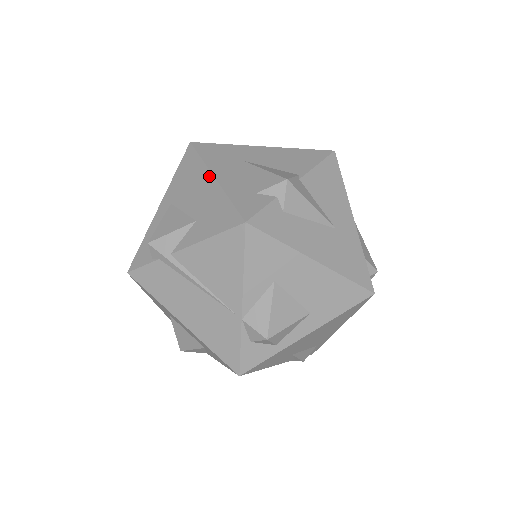
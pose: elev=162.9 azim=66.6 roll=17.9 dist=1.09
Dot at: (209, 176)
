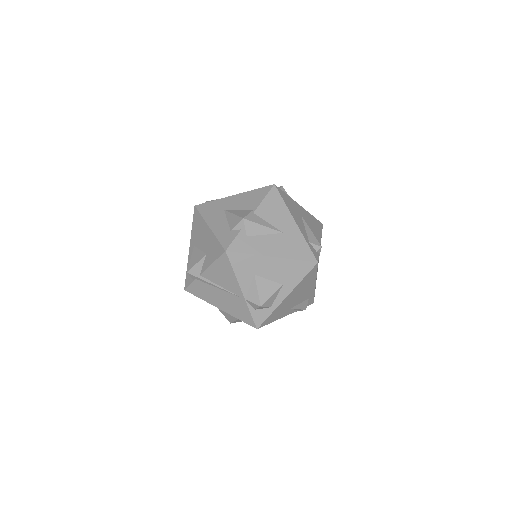
Dot at: (206, 226)
